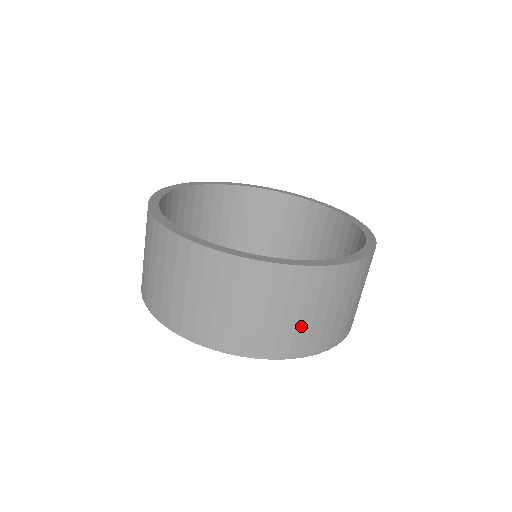
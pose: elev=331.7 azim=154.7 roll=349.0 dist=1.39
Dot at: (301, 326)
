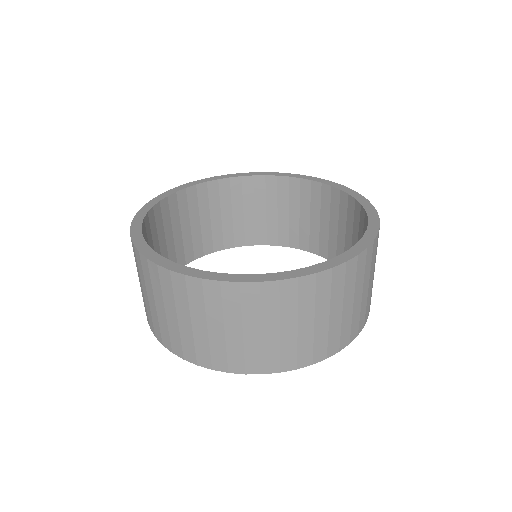
Dot at: (319, 331)
